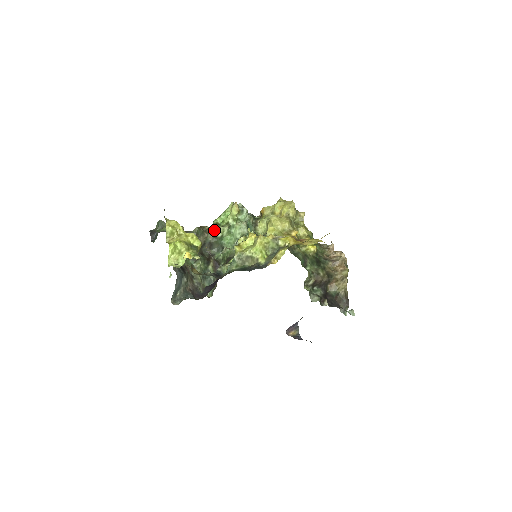
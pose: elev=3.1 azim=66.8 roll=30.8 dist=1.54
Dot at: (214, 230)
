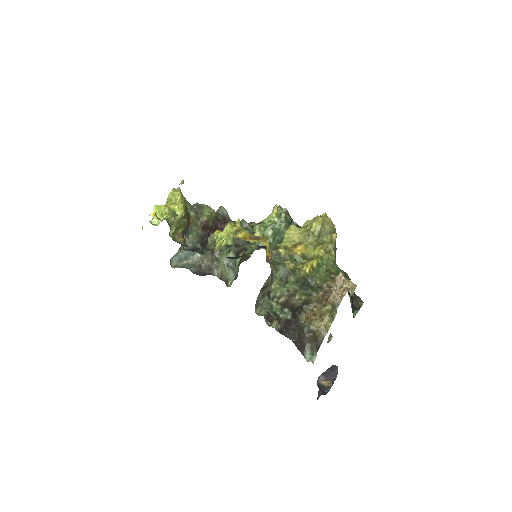
Dot at: occluded
